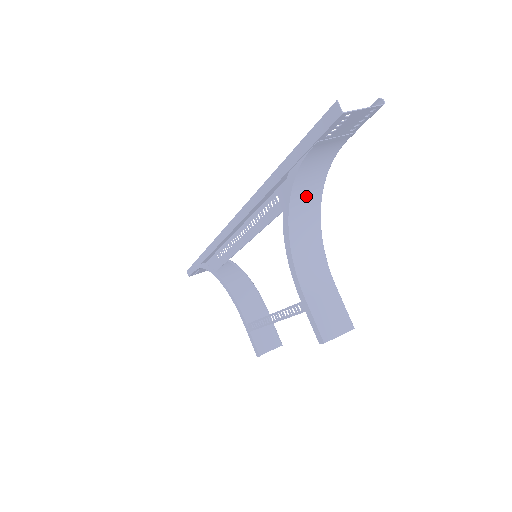
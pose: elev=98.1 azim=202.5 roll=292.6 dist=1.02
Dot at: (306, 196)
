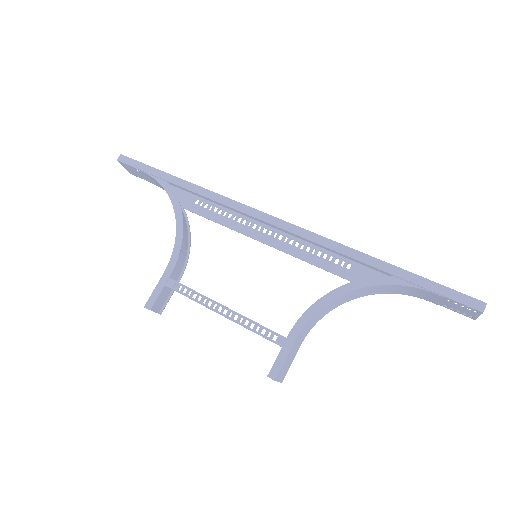
Dot at: (369, 291)
